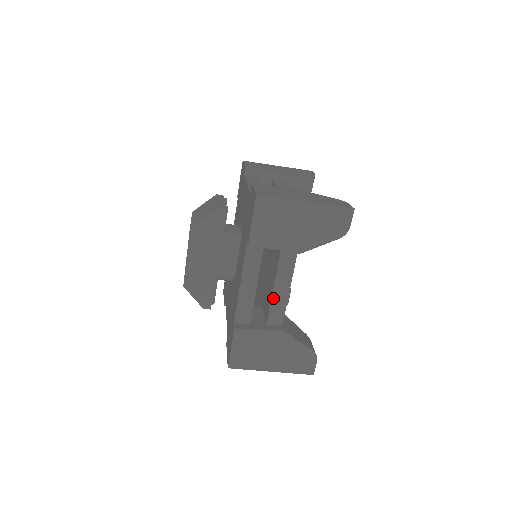
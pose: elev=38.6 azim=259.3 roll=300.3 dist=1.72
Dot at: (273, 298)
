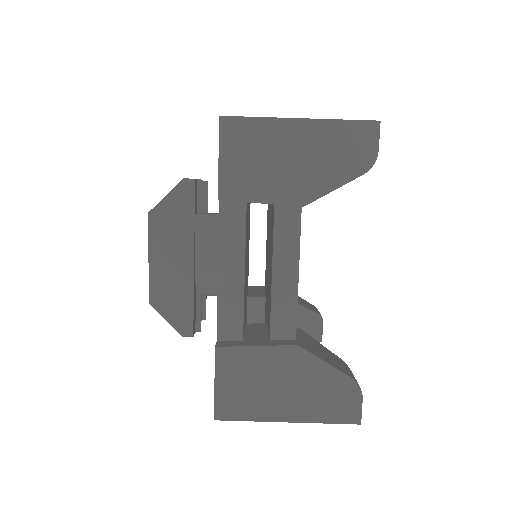
Dot at: (274, 292)
